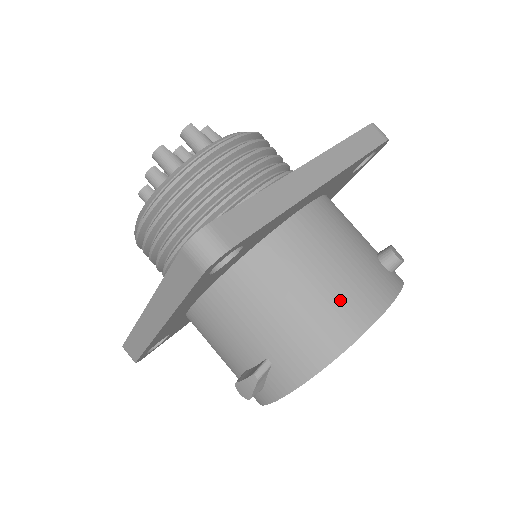
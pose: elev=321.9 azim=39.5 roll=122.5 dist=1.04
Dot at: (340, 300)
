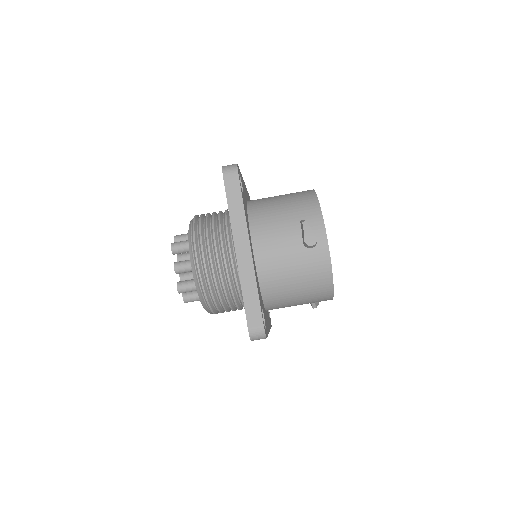
Dot at: (294, 193)
